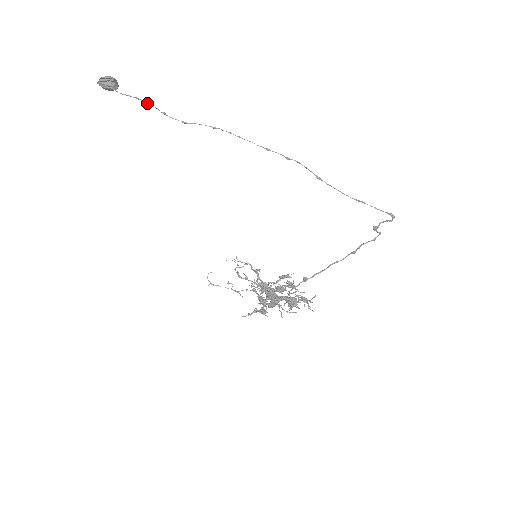
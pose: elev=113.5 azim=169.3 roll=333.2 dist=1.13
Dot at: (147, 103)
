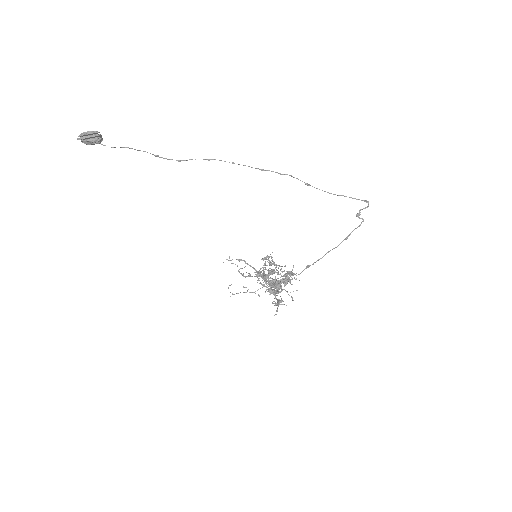
Dot at: (139, 150)
